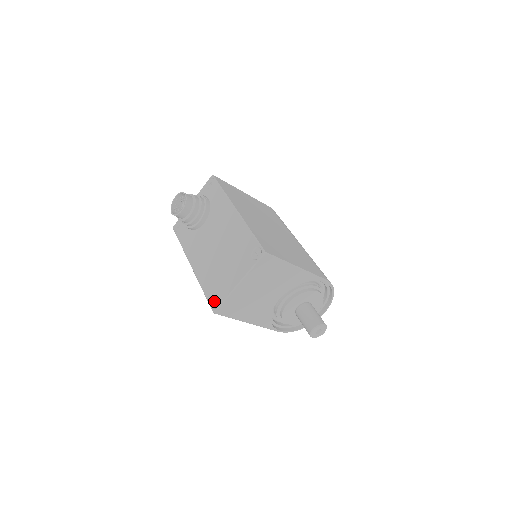
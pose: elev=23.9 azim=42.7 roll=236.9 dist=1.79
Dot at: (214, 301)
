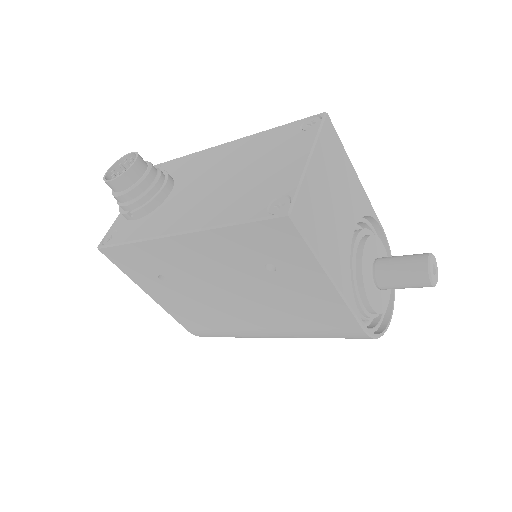
Dot at: (274, 207)
